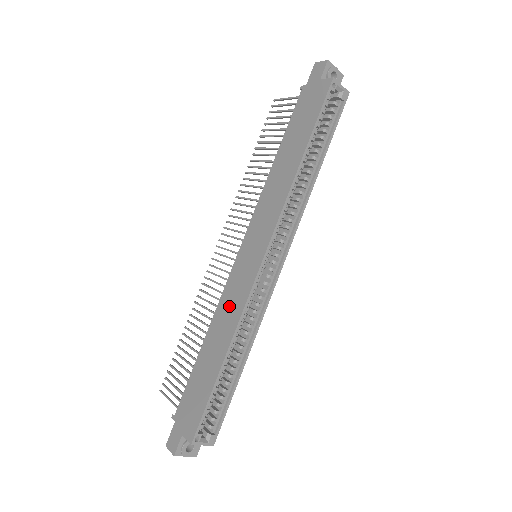
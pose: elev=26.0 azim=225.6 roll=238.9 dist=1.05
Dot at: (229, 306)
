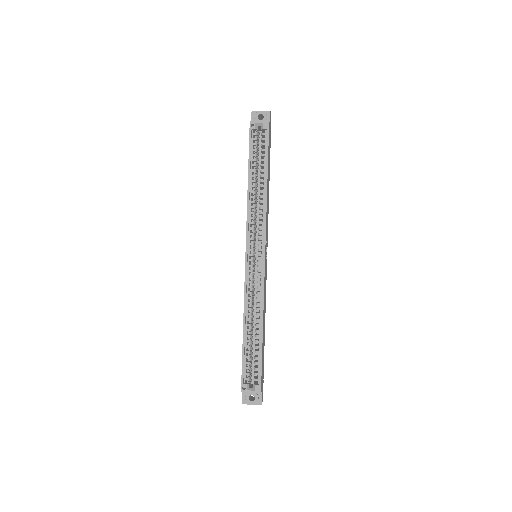
Dot at: occluded
